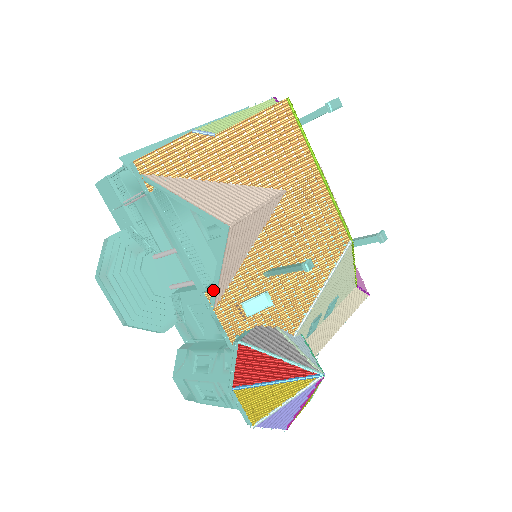
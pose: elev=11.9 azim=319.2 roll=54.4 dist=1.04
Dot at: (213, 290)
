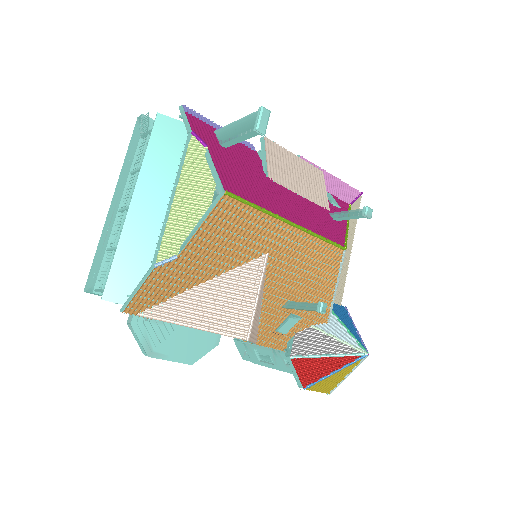
Dot at: occluded
